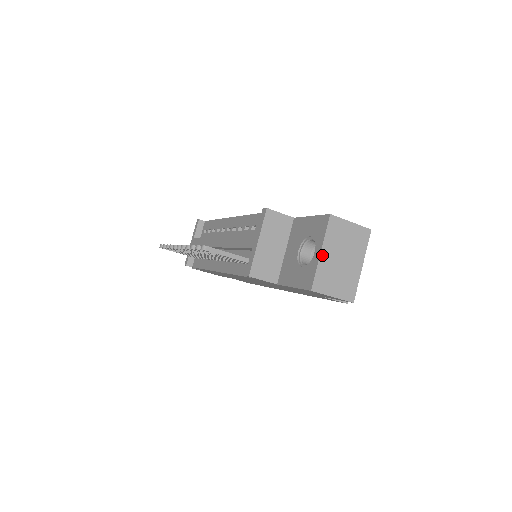
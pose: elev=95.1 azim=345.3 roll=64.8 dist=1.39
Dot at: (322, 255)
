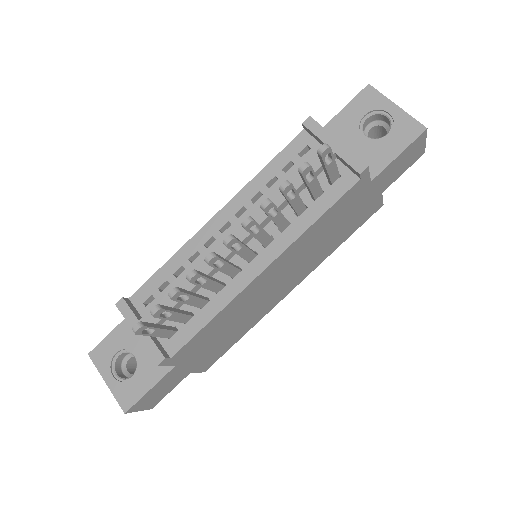
Dot at: (399, 108)
